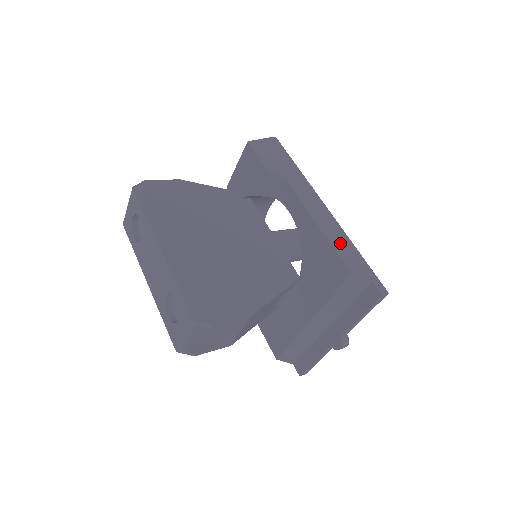
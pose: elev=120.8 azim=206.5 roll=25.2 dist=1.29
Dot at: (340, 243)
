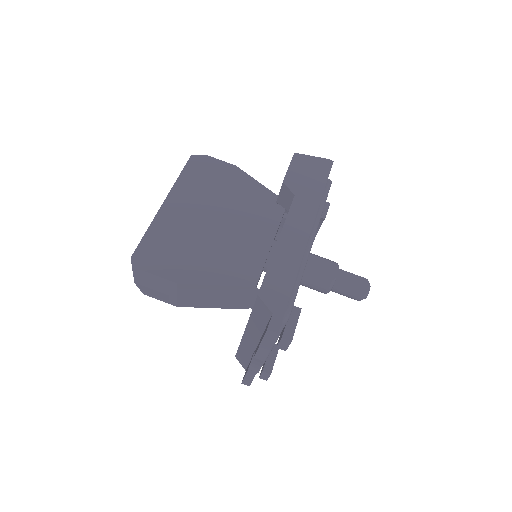
Dot at: (281, 268)
